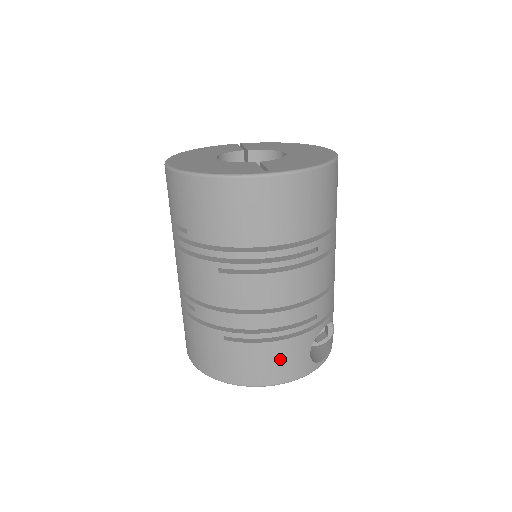
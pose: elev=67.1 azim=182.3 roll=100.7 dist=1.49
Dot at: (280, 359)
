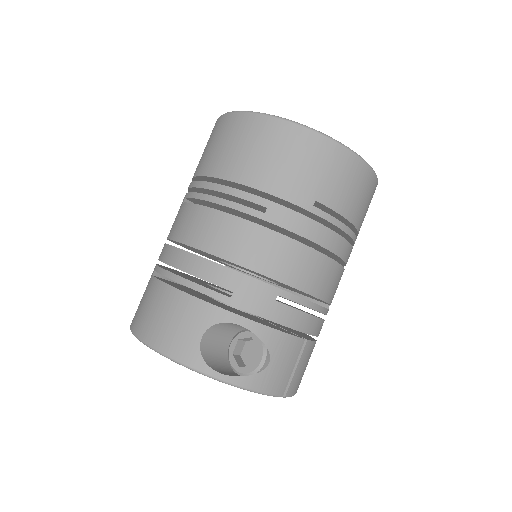
Dot at: (169, 314)
